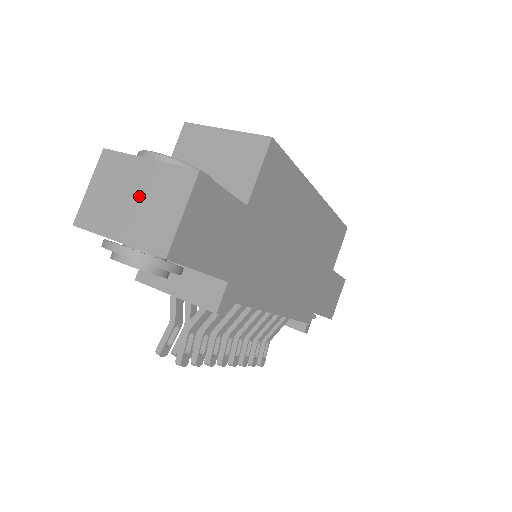
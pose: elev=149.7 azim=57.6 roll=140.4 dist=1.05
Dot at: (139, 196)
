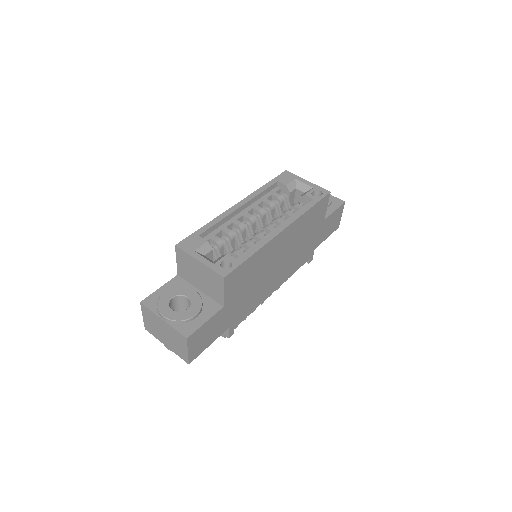
Dot at: (167, 334)
